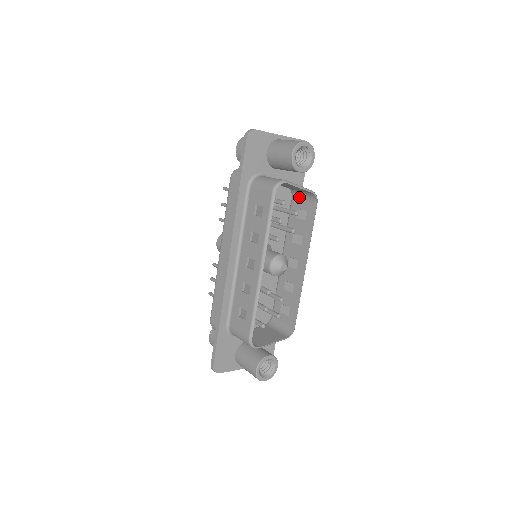
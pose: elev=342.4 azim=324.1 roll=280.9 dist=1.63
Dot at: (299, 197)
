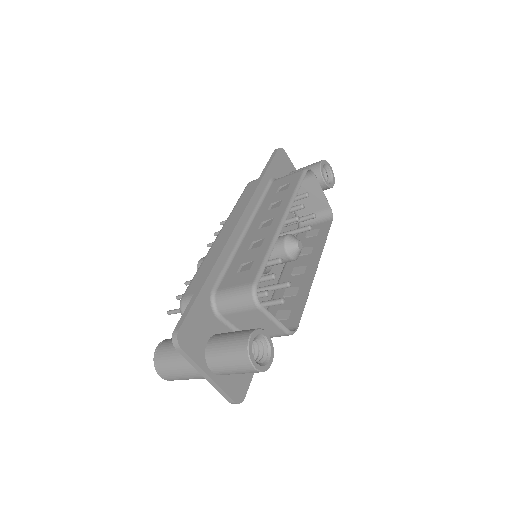
Dot at: (309, 224)
